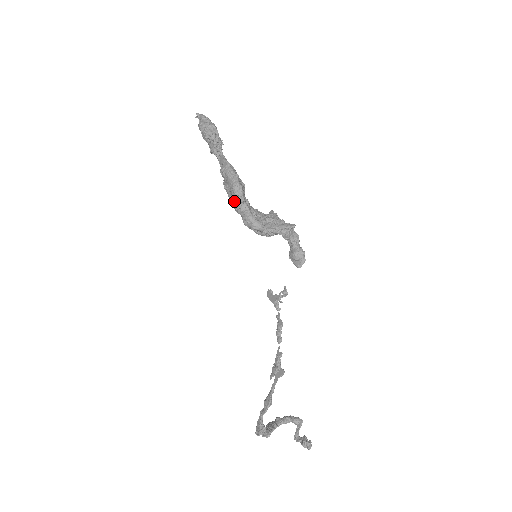
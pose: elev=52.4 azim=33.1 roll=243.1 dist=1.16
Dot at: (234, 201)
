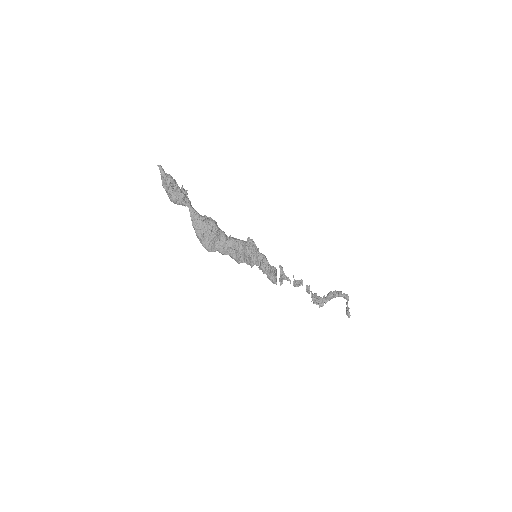
Dot at: occluded
